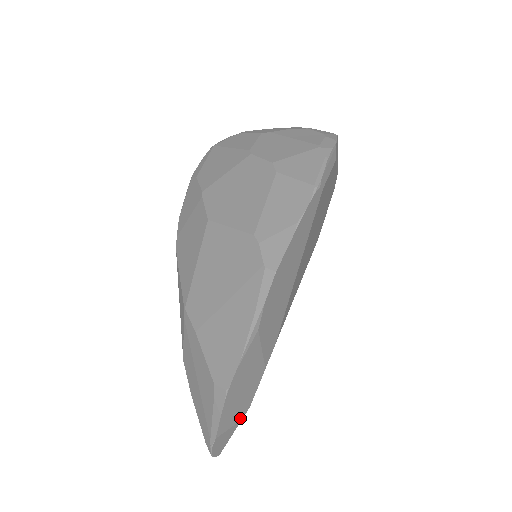
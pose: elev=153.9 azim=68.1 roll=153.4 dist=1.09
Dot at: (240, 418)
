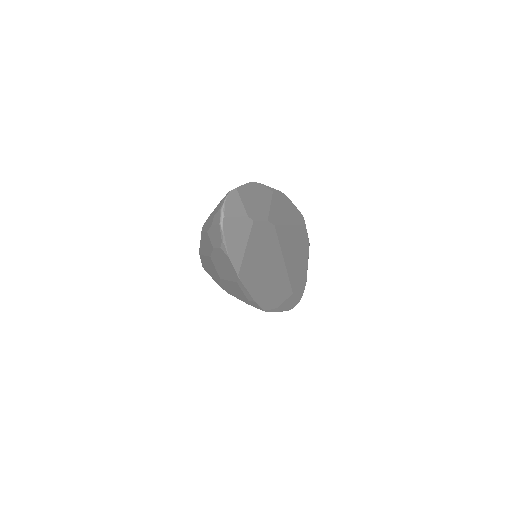
Dot at: (247, 213)
